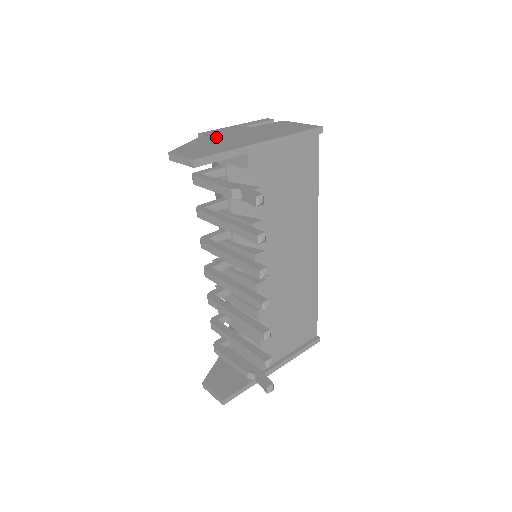
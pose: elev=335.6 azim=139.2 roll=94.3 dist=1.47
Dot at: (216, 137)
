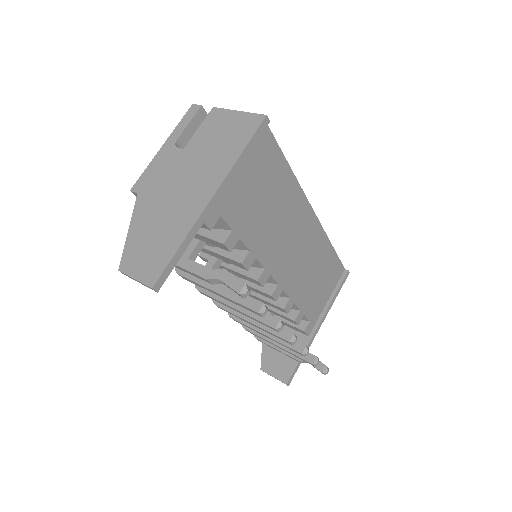
Dot at: (154, 199)
